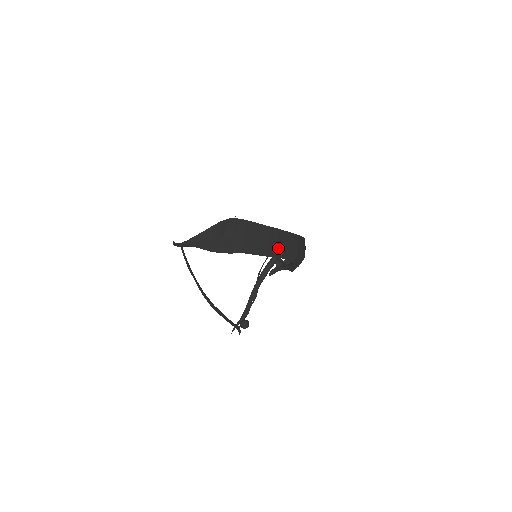
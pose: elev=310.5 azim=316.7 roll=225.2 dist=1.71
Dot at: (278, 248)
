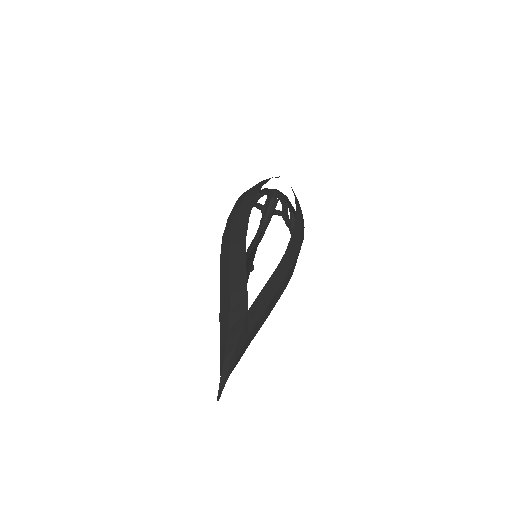
Dot at: (292, 267)
